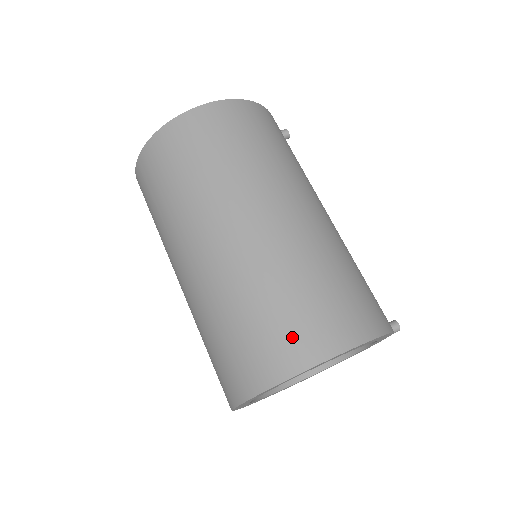
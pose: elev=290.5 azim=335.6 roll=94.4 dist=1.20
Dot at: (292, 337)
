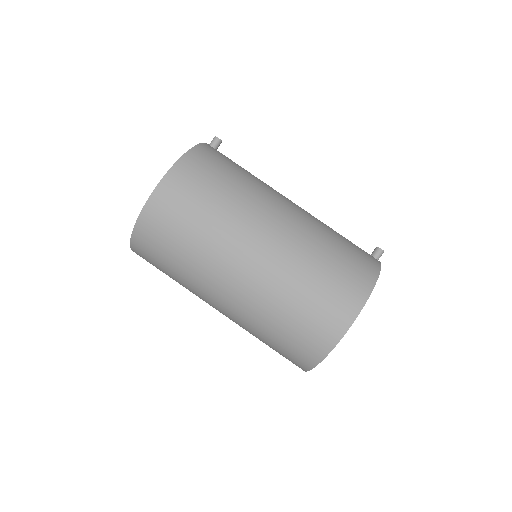
Dot at: (318, 328)
